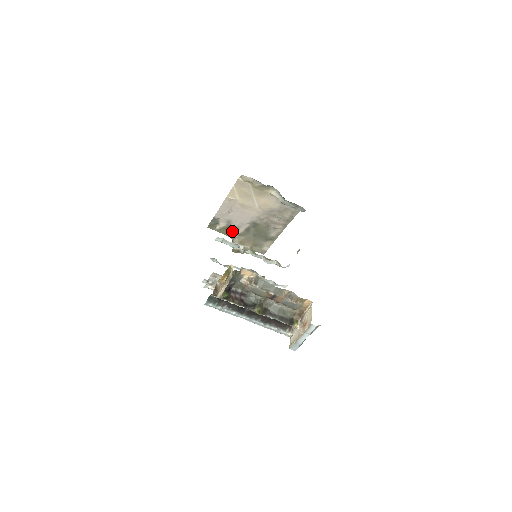
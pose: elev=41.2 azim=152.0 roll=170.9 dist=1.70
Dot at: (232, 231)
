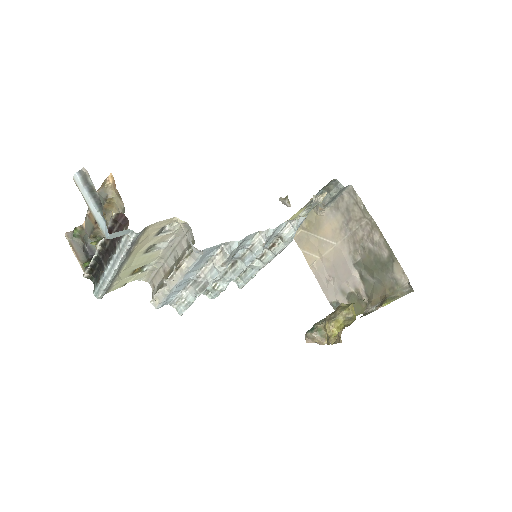
Dot at: (360, 301)
